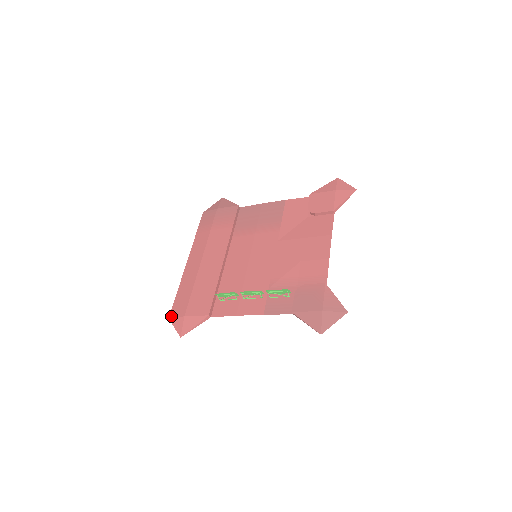
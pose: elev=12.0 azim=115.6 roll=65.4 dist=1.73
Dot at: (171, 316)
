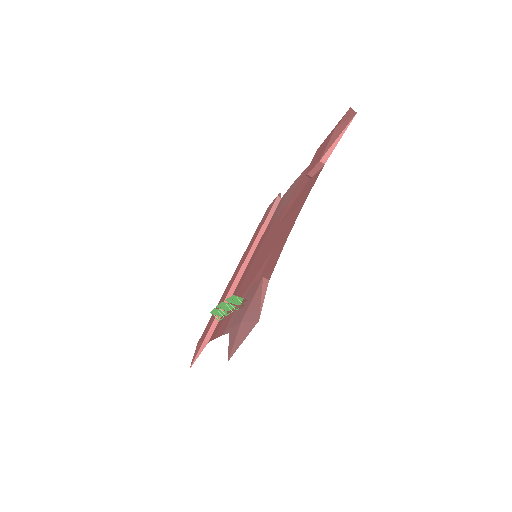
Dot at: occluded
